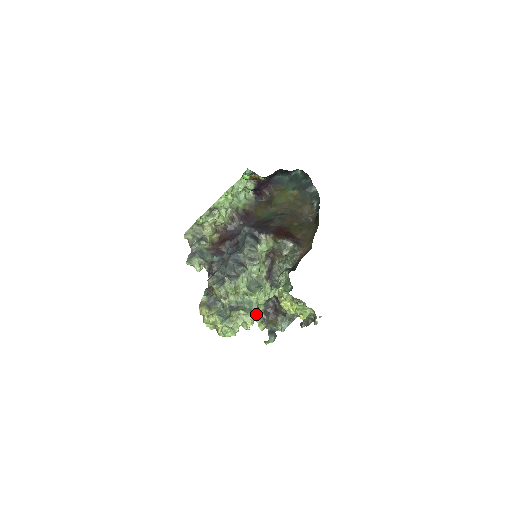
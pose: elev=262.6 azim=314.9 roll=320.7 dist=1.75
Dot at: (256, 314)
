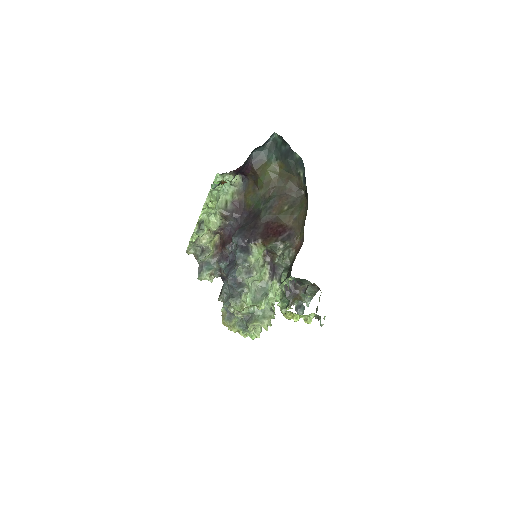
Dot at: (270, 318)
